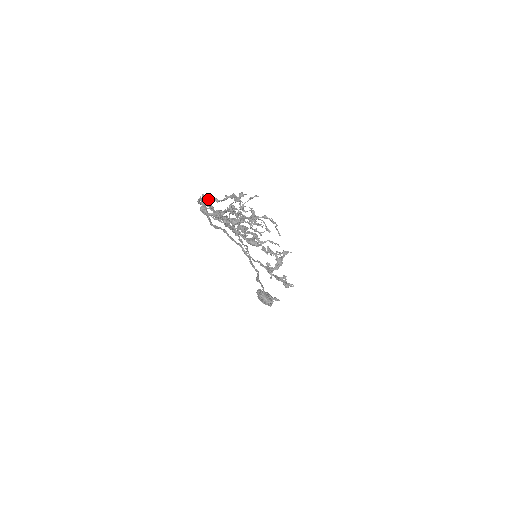
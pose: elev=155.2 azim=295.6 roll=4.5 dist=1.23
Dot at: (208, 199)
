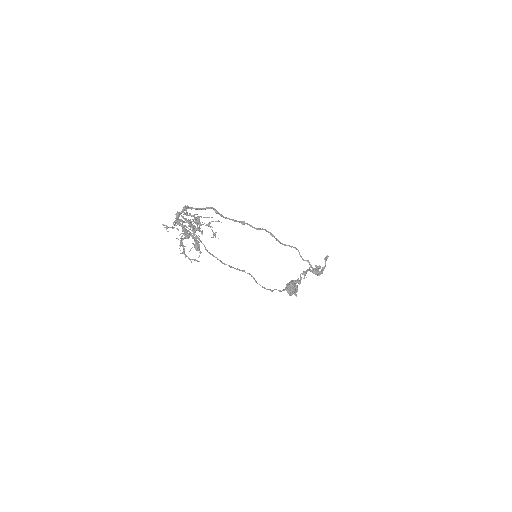
Dot at: (184, 210)
